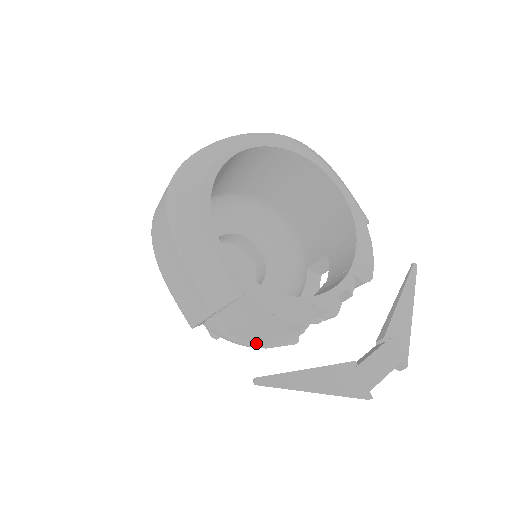
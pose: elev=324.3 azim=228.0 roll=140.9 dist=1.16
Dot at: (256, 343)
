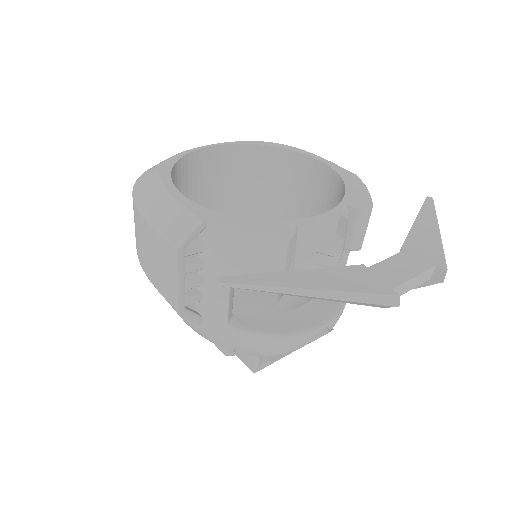
Dot at: (268, 333)
